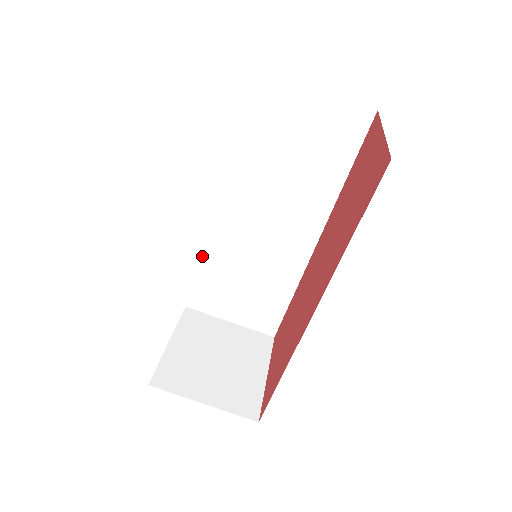
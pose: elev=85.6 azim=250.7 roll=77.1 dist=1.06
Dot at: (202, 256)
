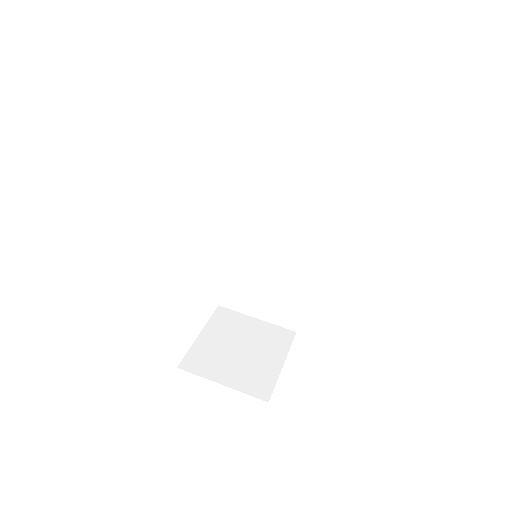
Dot at: (226, 260)
